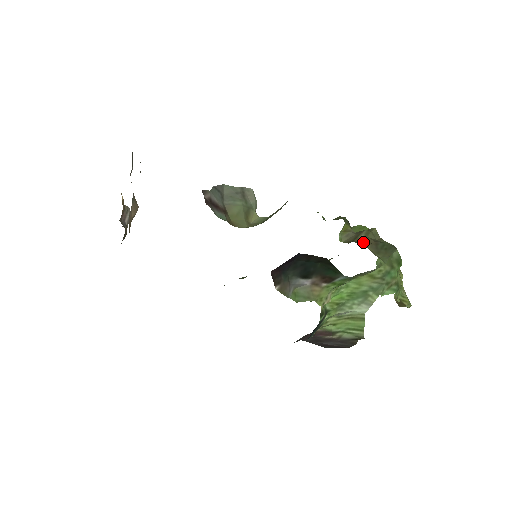
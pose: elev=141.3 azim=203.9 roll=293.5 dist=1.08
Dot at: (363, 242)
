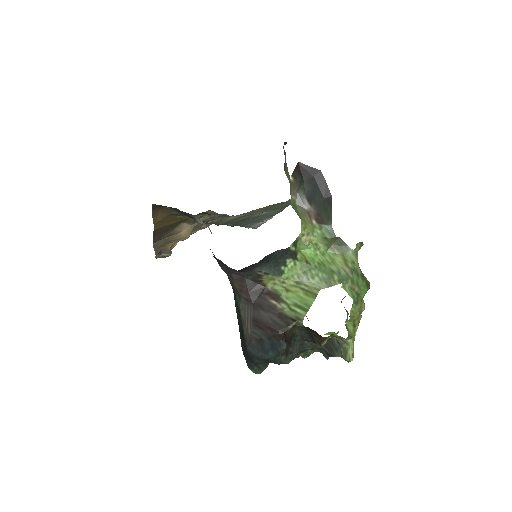
Dot at: occluded
